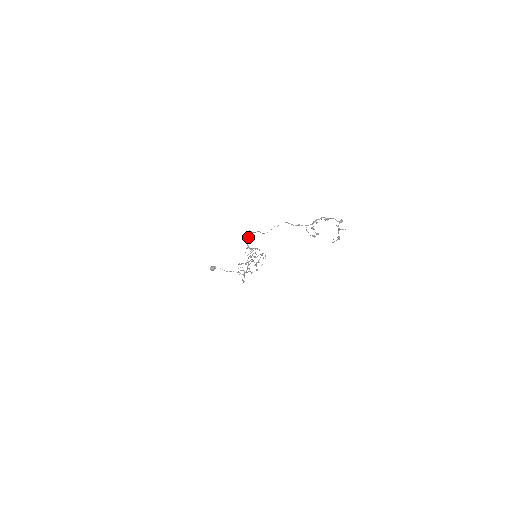
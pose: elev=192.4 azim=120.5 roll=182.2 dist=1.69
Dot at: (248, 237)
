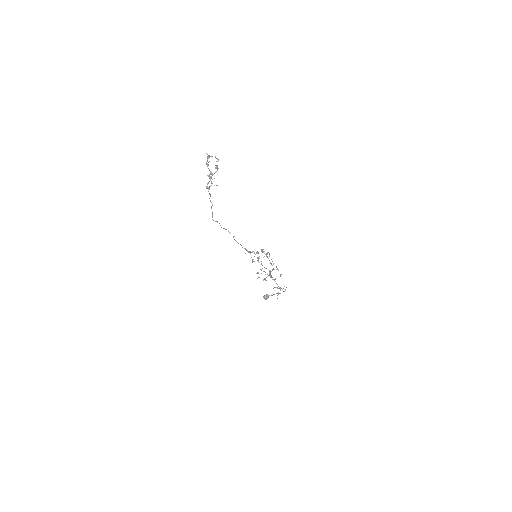
Dot at: occluded
